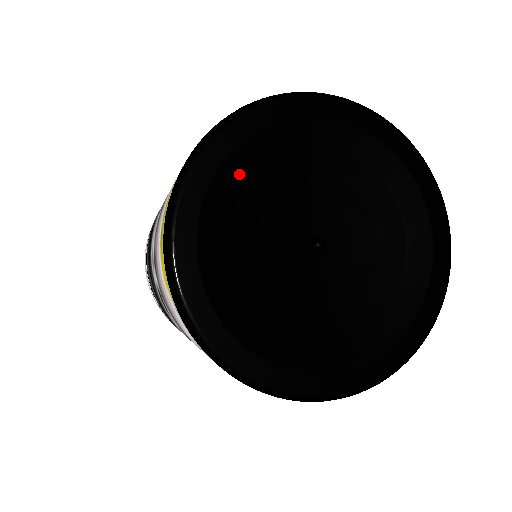
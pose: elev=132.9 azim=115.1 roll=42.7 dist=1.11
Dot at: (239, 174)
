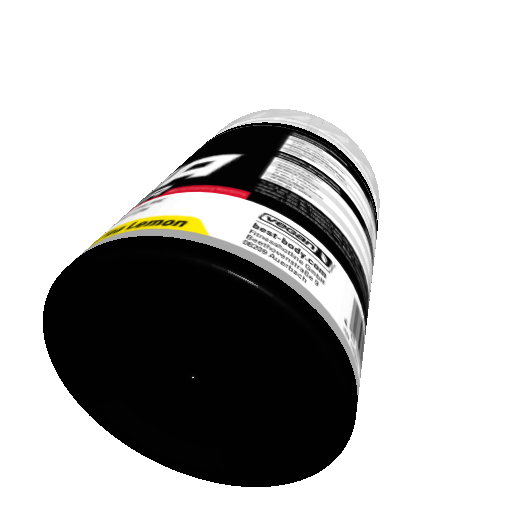
Dot at: (163, 295)
